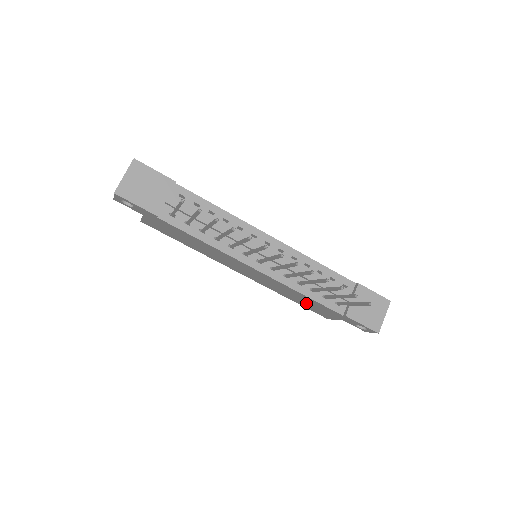
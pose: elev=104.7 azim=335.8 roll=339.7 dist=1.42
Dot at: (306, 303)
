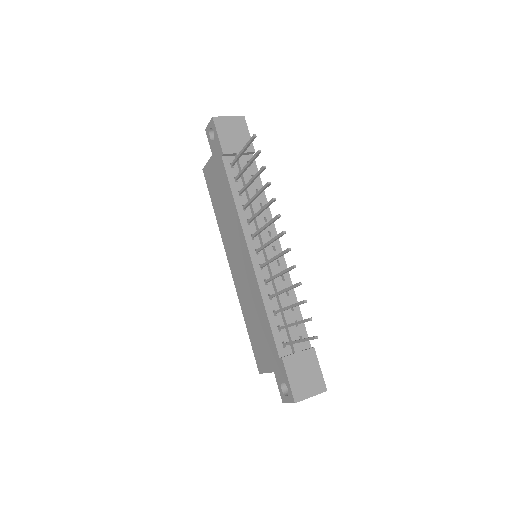
Dot at: (257, 331)
